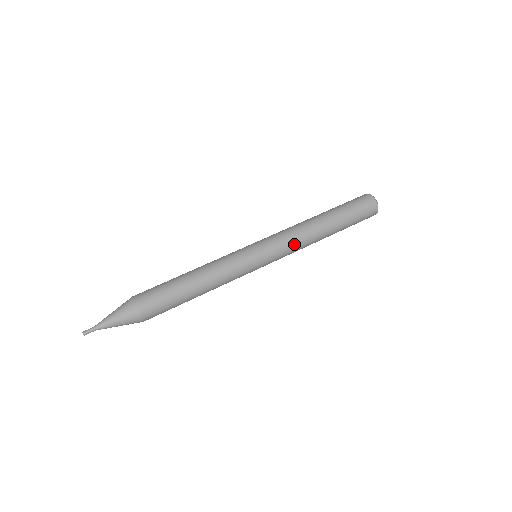
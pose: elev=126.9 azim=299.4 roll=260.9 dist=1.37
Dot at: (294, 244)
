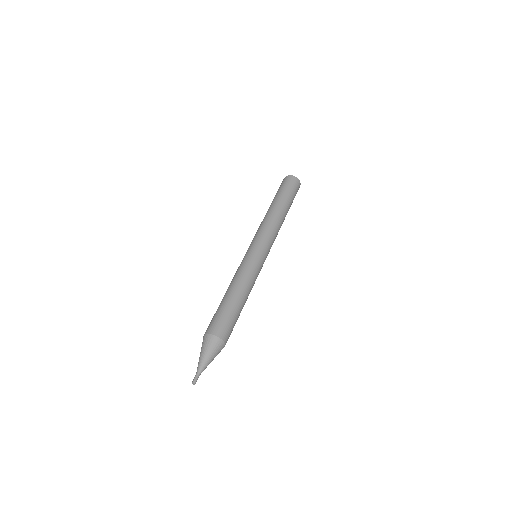
Dot at: (275, 234)
